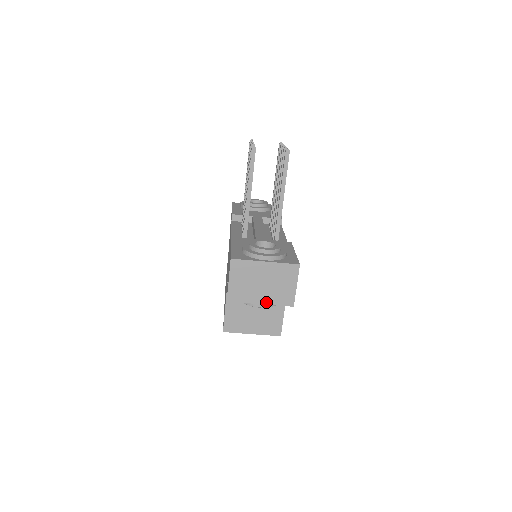
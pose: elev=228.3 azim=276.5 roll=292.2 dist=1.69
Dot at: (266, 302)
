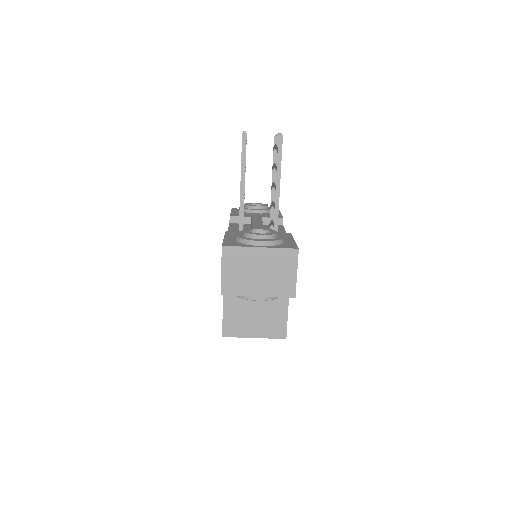
Dot at: (264, 294)
